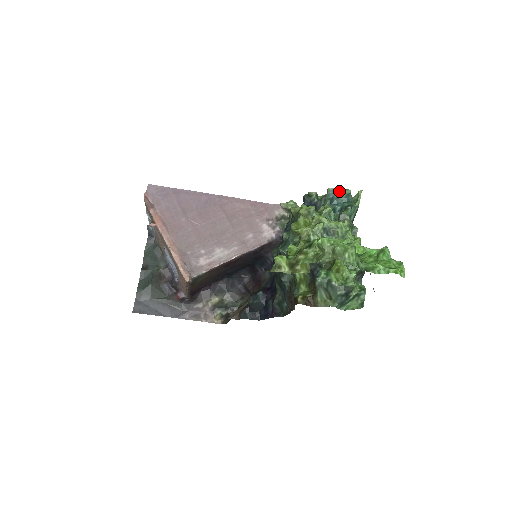
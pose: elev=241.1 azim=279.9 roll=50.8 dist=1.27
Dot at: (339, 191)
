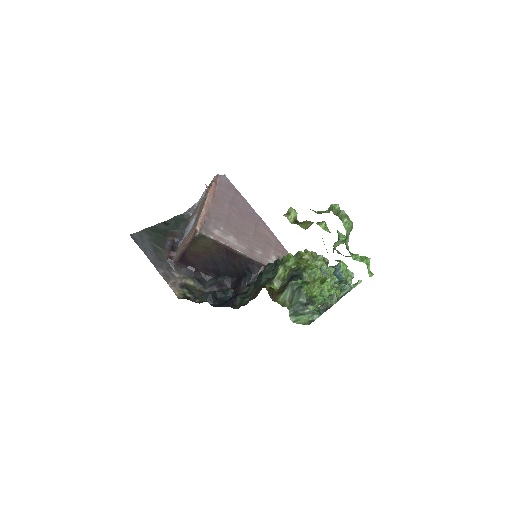
Dot at: occluded
